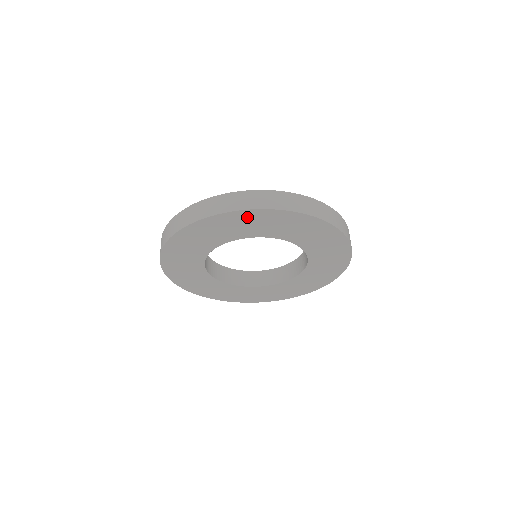
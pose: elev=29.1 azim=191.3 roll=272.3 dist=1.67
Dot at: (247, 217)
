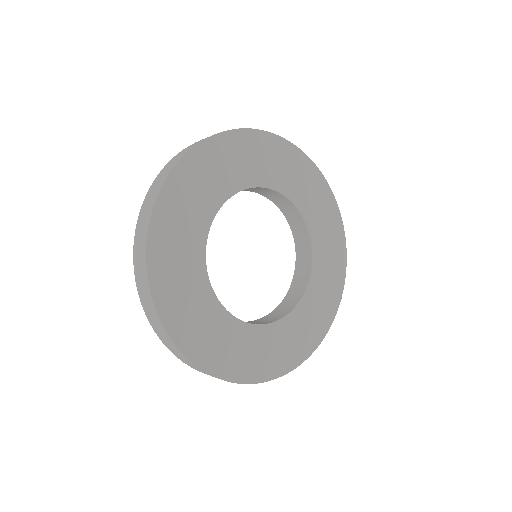
Dot at: (255, 144)
